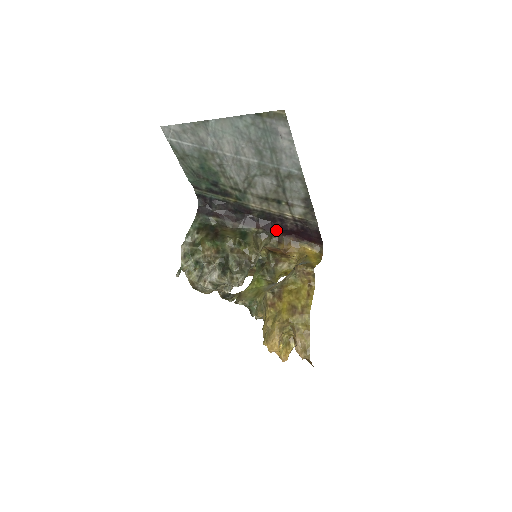
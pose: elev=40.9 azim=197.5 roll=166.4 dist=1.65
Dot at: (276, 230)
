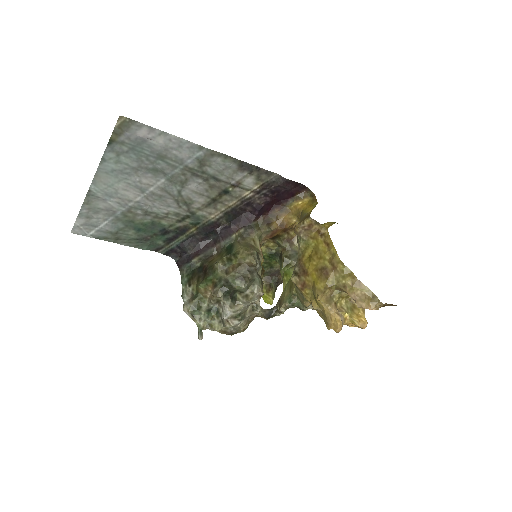
Dot at: (255, 217)
